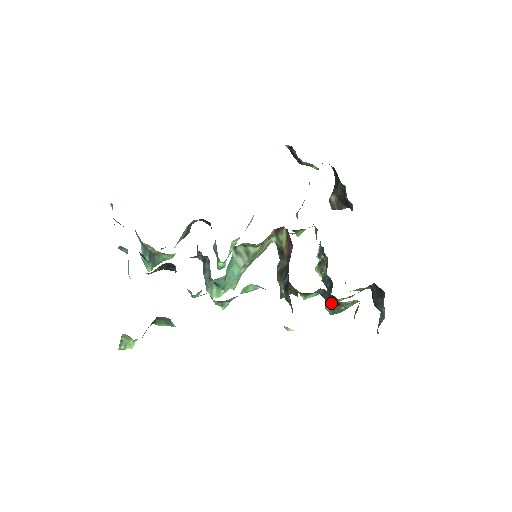
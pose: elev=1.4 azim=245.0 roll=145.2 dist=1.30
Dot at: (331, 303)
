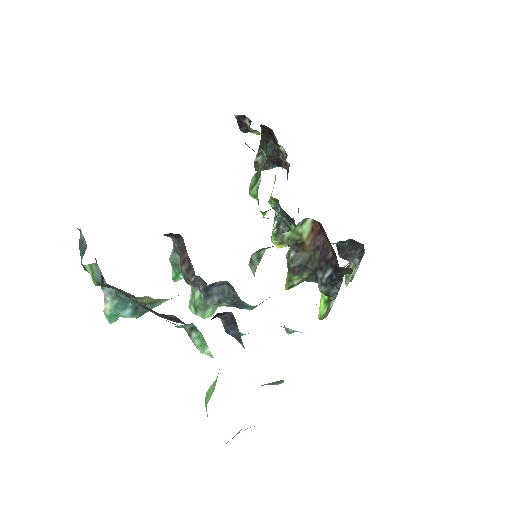
Dot at: occluded
